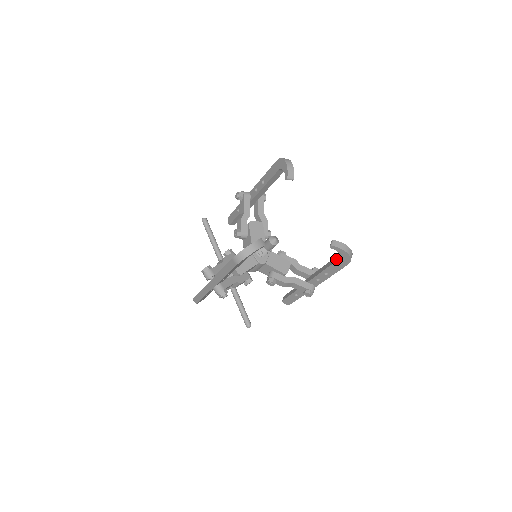
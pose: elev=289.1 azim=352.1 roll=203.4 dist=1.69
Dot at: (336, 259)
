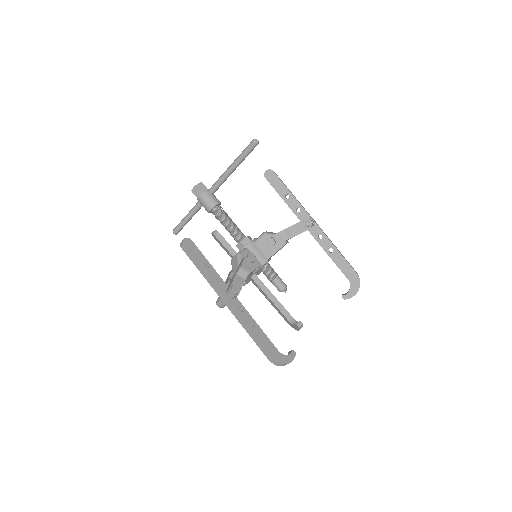
Dot at: (287, 316)
